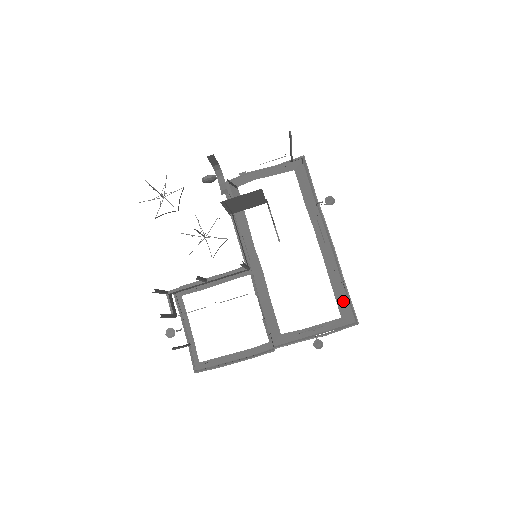
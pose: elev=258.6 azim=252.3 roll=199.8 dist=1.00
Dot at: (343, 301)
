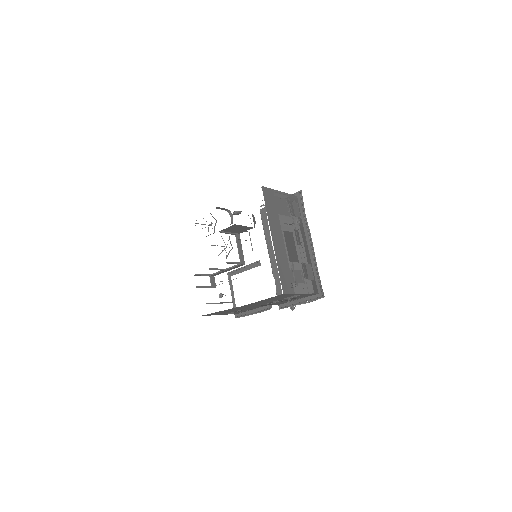
Dot at: (315, 283)
